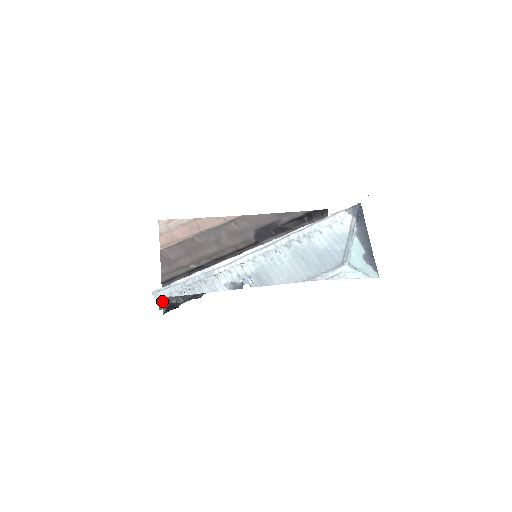
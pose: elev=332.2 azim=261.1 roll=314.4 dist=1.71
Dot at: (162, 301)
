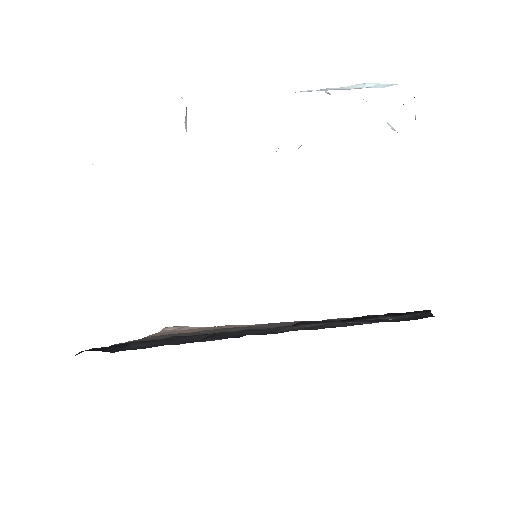
Dot at: (90, 349)
